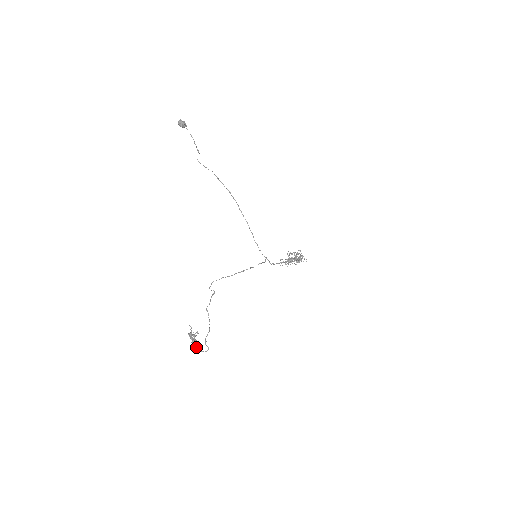
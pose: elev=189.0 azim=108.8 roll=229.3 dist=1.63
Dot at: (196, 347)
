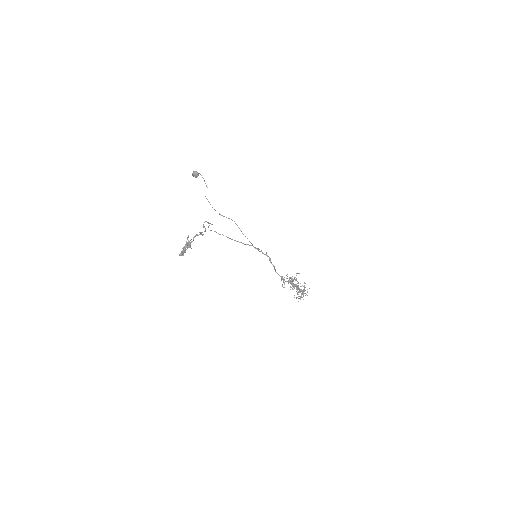
Dot at: (188, 244)
